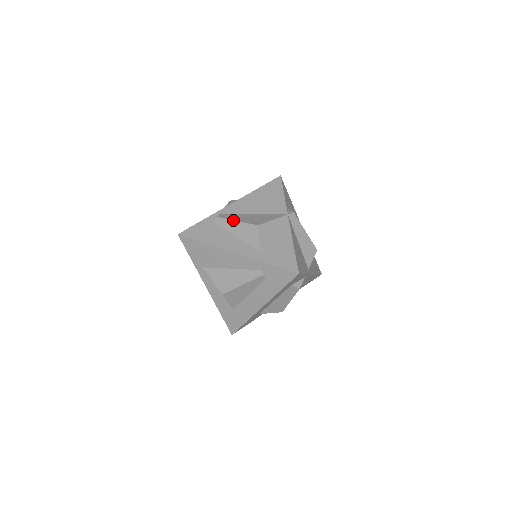
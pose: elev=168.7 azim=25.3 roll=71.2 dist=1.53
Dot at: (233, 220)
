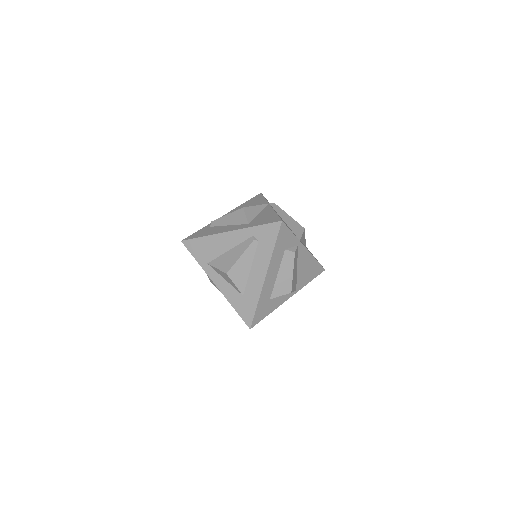
Dot at: (224, 216)
